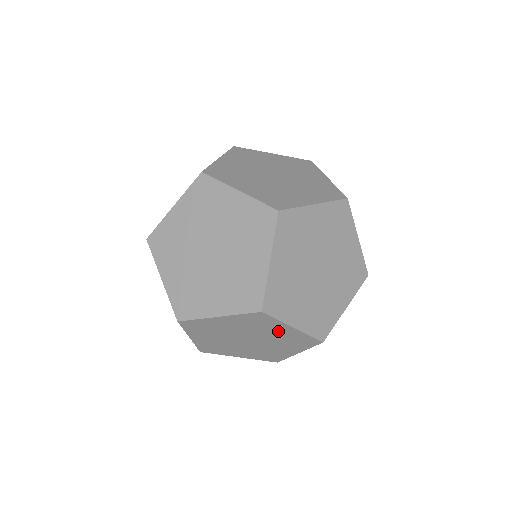
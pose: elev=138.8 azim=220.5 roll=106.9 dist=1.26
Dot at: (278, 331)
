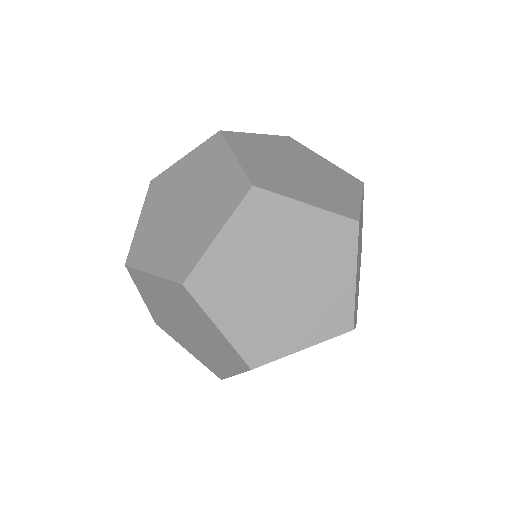
Dot at: occluded
